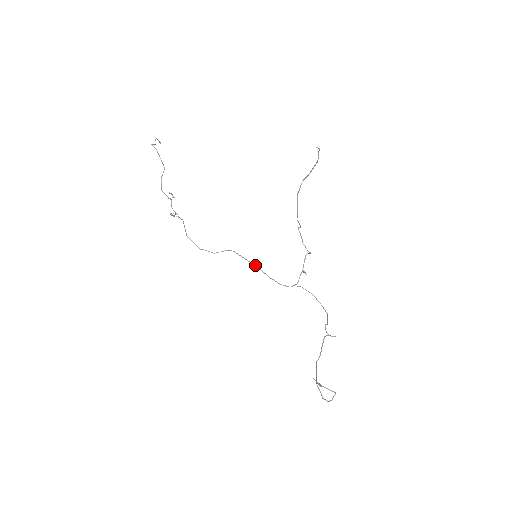
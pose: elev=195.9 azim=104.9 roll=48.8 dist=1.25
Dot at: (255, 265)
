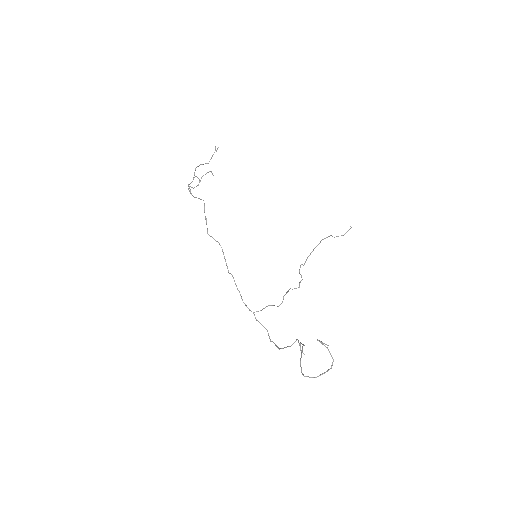
Dot at: occluded
